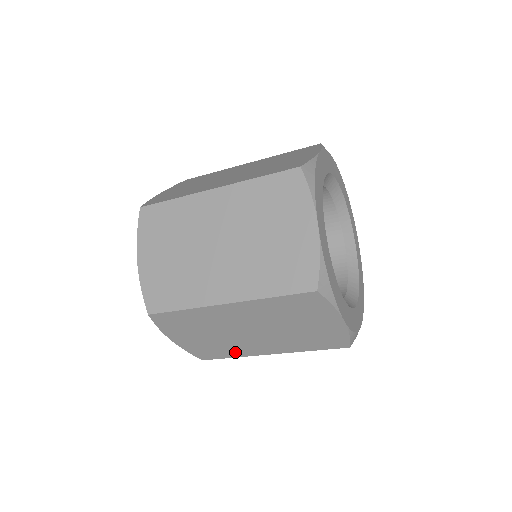
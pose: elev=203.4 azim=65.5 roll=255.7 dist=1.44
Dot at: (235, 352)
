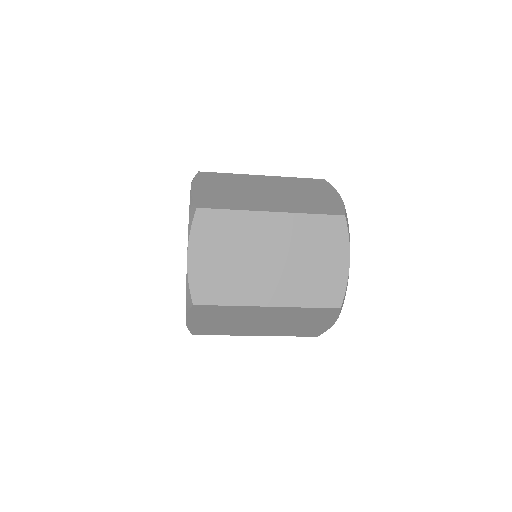
Dot at: (229, 332)
